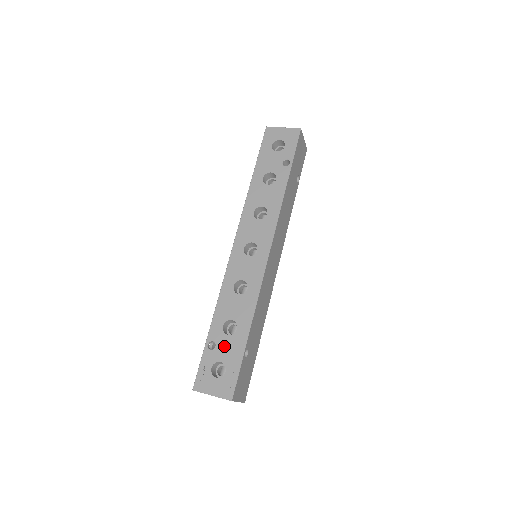
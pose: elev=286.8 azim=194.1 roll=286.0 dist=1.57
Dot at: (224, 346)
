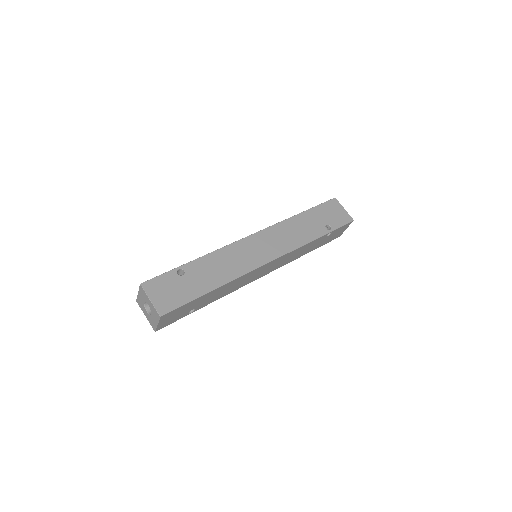
Dot at: occluded
